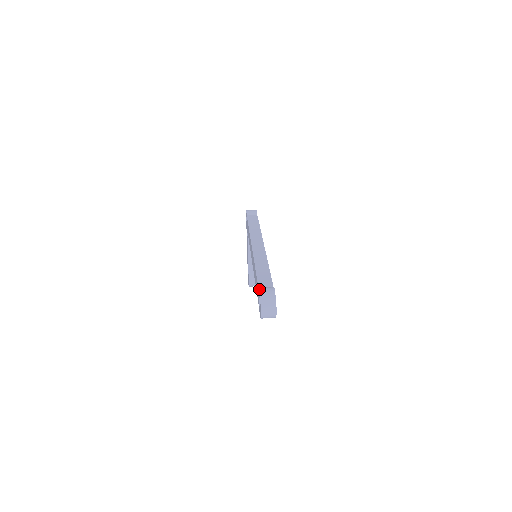
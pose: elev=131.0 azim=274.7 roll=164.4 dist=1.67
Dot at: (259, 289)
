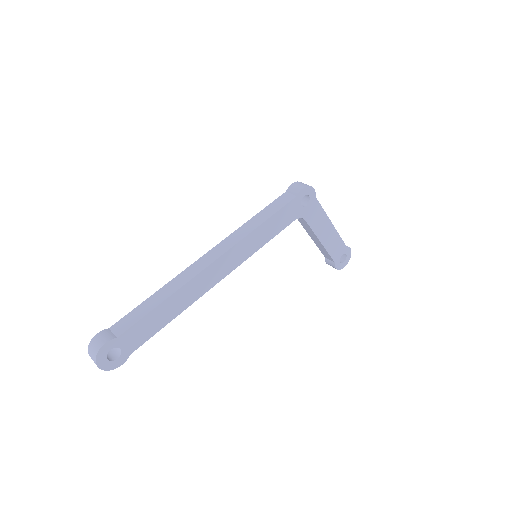
Dot at: (97, 333)
